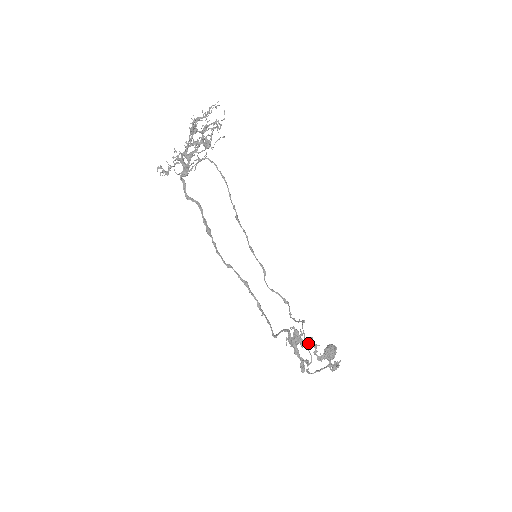
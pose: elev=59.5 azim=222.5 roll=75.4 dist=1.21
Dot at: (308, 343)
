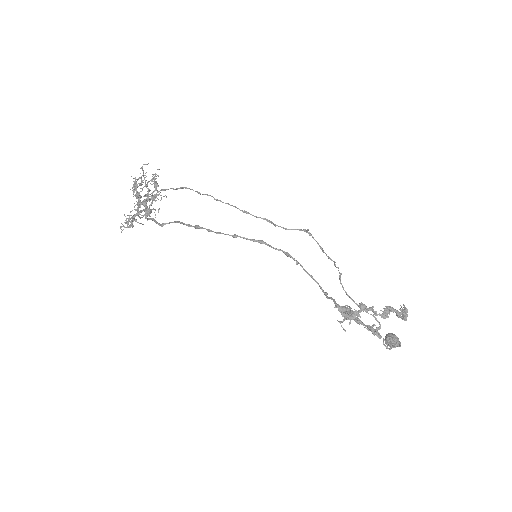
Dot at: (362, 310)
